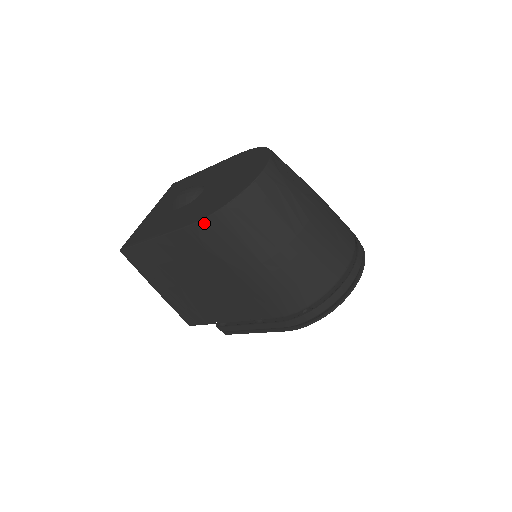
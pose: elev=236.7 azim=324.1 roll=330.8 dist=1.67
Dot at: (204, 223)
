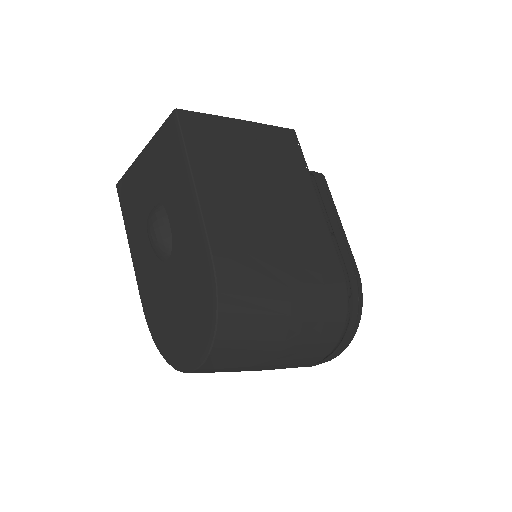
Dot at: occluded
